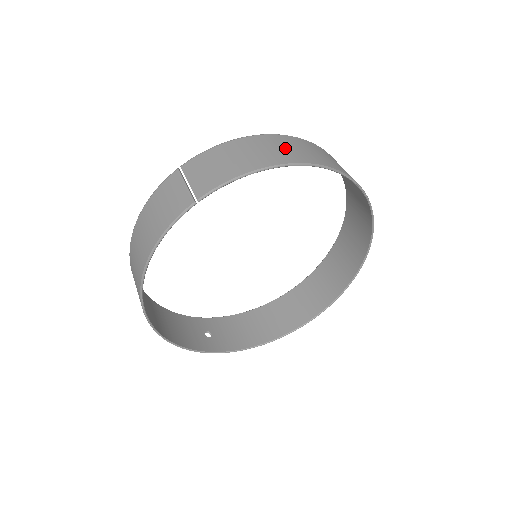
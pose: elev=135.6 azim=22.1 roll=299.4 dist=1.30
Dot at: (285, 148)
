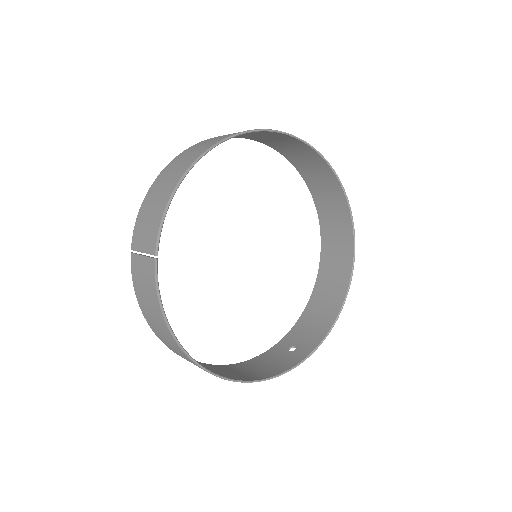
Dot at: (182, 161)
